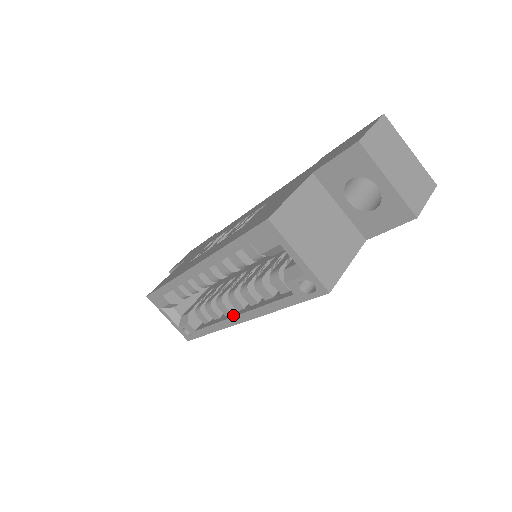
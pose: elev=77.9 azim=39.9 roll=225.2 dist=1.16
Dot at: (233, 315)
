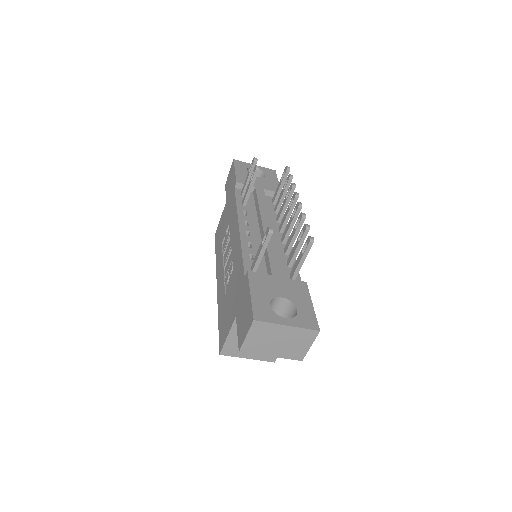
Dot at: occluded
